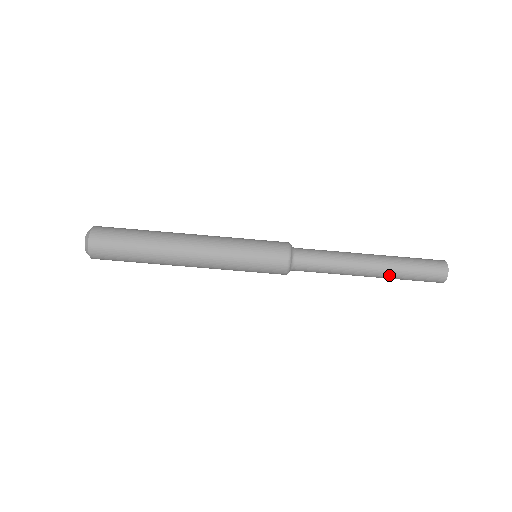
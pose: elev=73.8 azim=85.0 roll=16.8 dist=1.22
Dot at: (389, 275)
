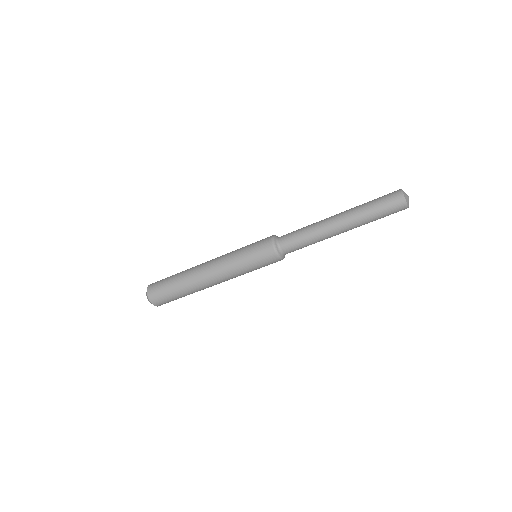
Dot at: occluded
